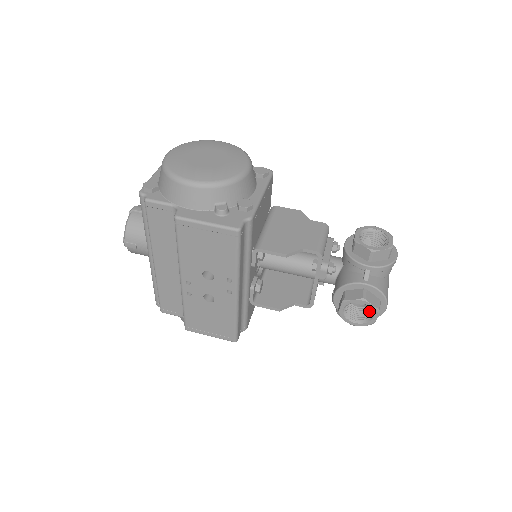
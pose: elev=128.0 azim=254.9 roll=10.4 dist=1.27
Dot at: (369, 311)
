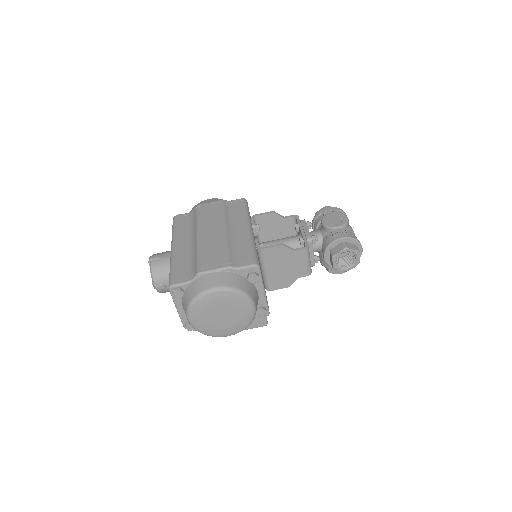
Dot at: occluded
